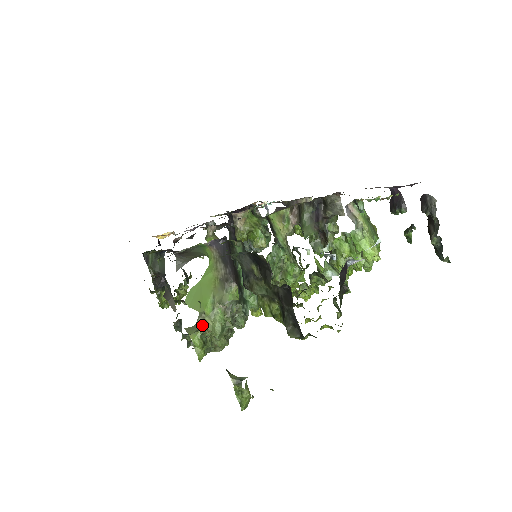
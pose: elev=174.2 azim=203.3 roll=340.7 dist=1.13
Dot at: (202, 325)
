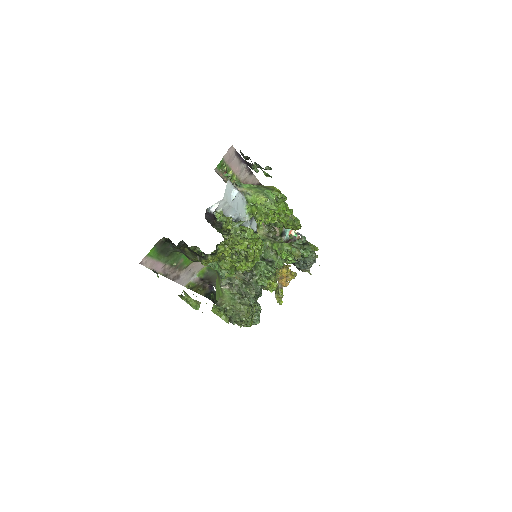
Dot at: (219, 303)
